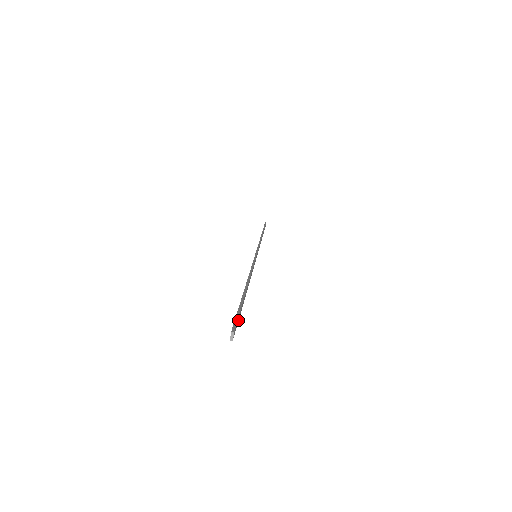
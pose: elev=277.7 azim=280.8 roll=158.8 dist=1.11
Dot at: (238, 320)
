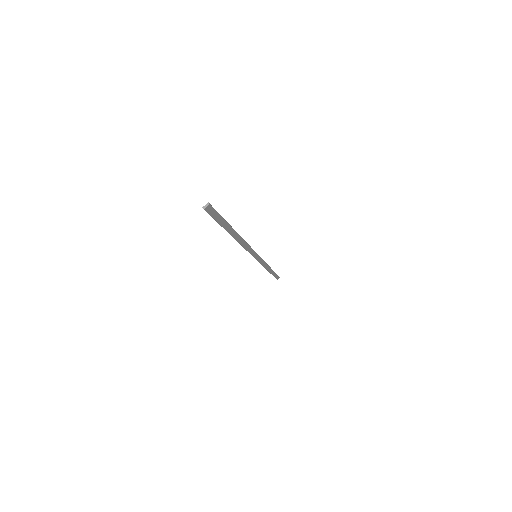
Dot at: (216, 219)
